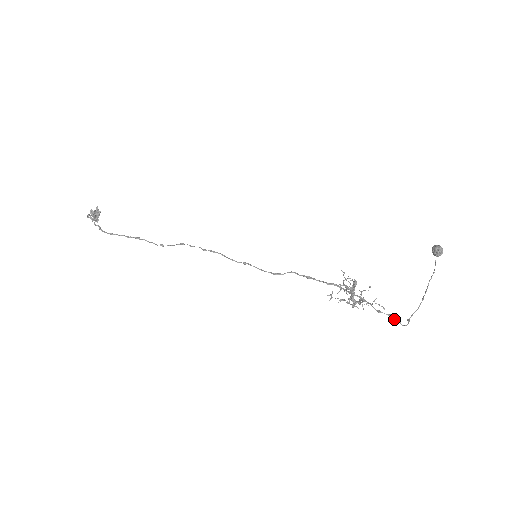
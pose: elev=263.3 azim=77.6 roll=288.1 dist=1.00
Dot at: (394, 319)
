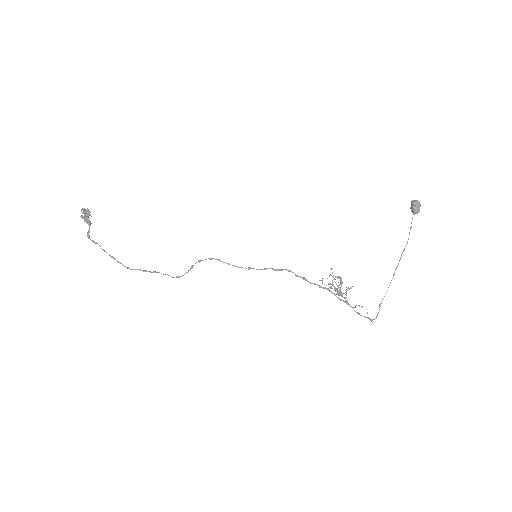
Dot at: occluded
